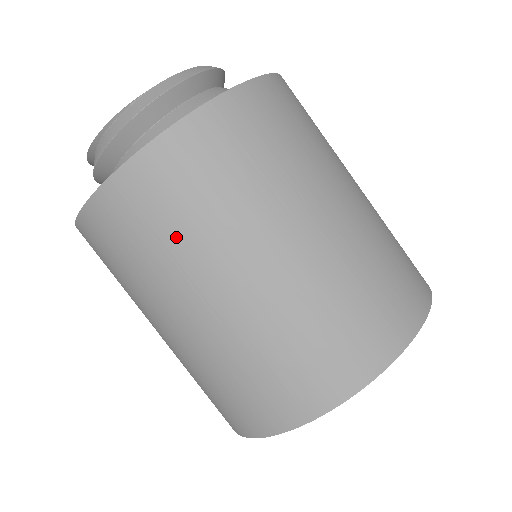
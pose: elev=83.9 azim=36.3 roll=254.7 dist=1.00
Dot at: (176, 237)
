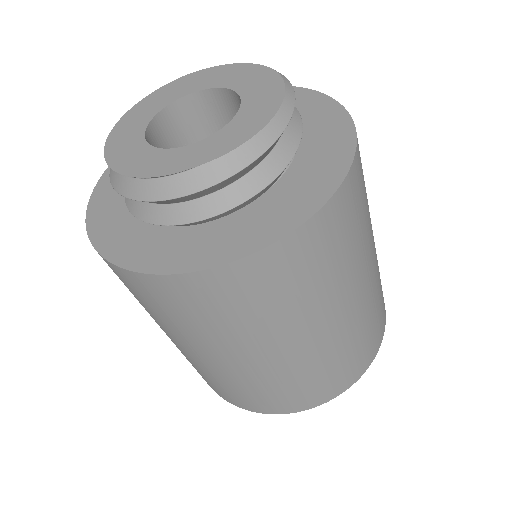
Dot at: (186, 324)
